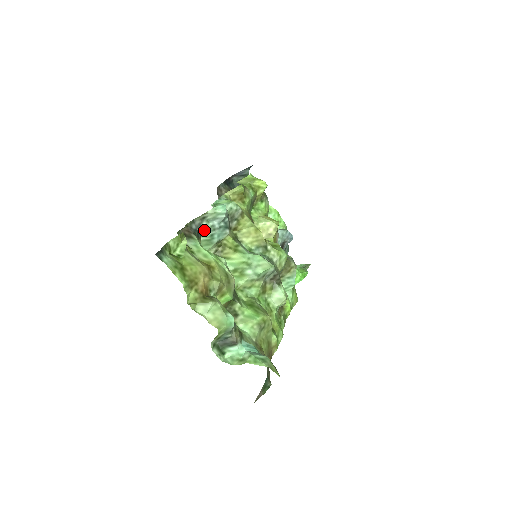
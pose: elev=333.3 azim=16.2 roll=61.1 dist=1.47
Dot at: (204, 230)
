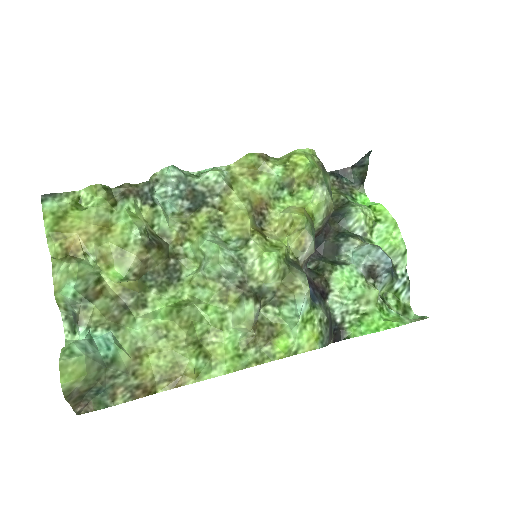
Dot at: (156, 195)
